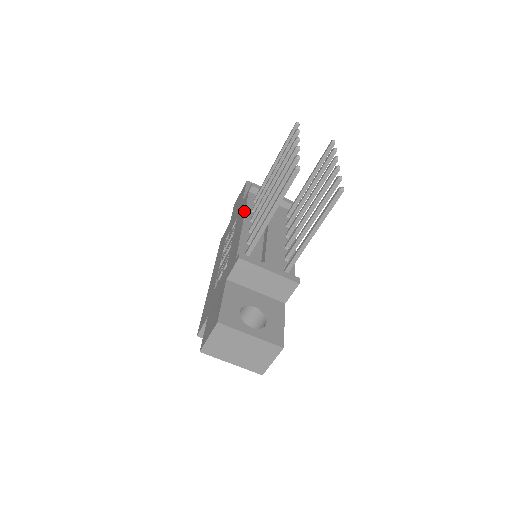
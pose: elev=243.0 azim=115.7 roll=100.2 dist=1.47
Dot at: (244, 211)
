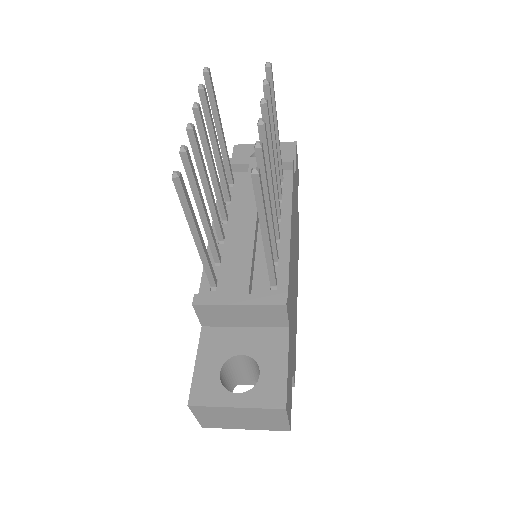
Dot at: occluded
